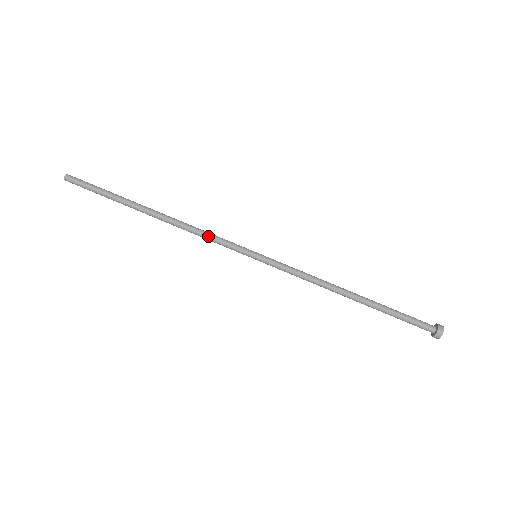
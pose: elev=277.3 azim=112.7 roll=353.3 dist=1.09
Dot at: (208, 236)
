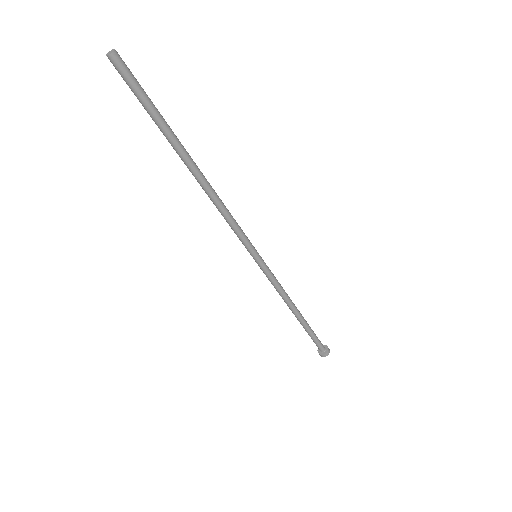
Dot at: (233, 220)
